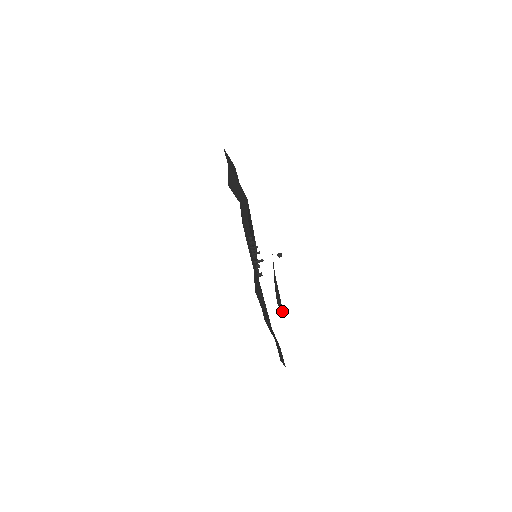
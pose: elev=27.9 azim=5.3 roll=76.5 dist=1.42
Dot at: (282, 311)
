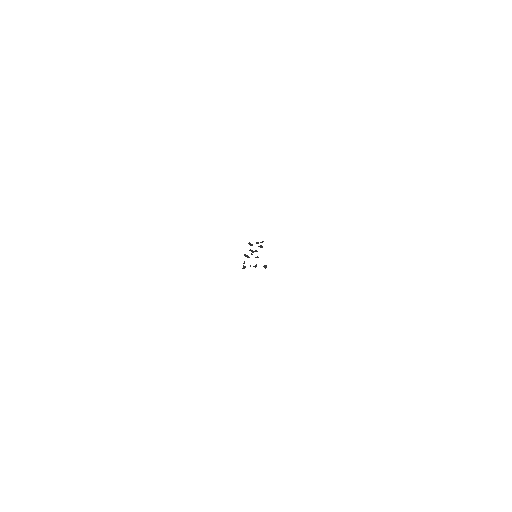
Dot at: occluded
